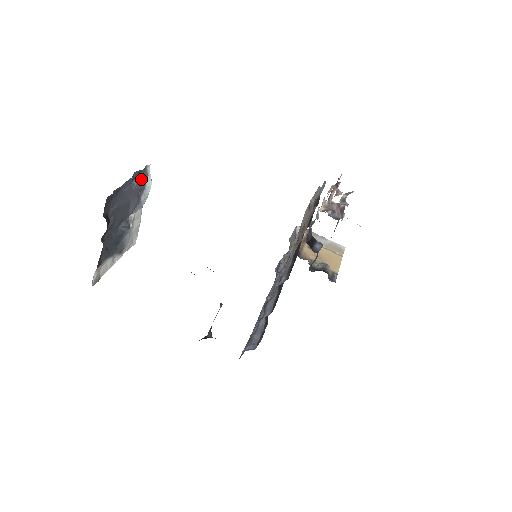
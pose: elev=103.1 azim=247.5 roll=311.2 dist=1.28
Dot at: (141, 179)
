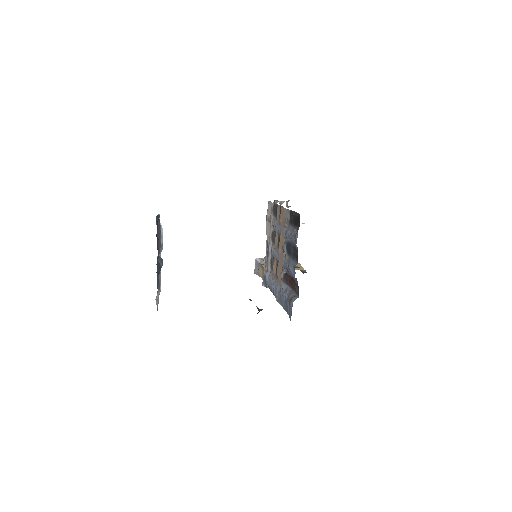
Dot at: (159, 224)
